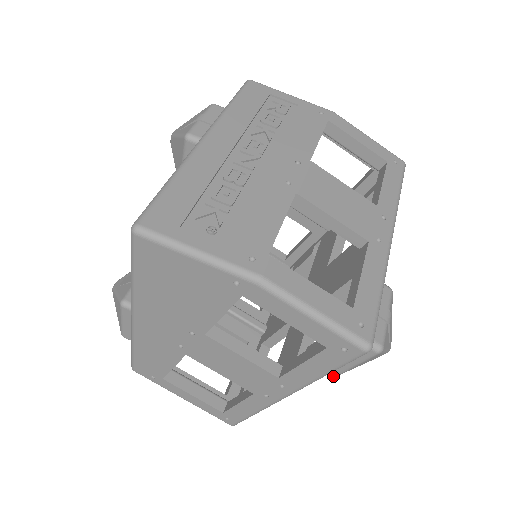
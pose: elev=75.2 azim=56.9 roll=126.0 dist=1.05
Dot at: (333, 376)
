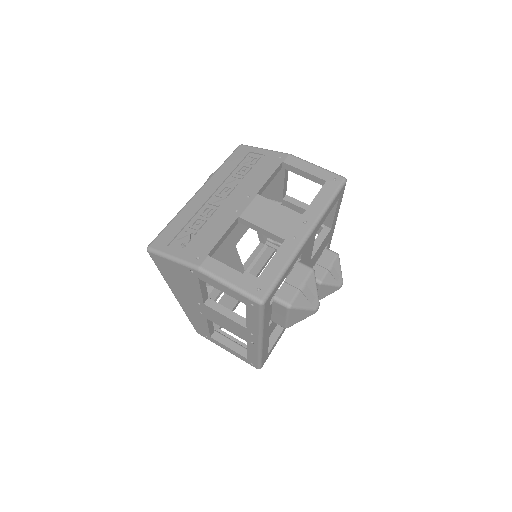
Dot at: occluded
